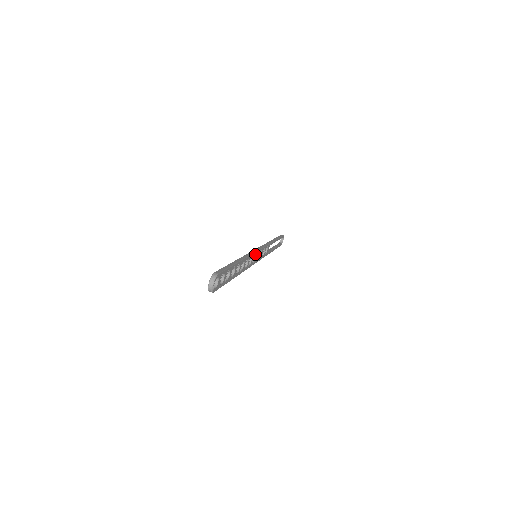
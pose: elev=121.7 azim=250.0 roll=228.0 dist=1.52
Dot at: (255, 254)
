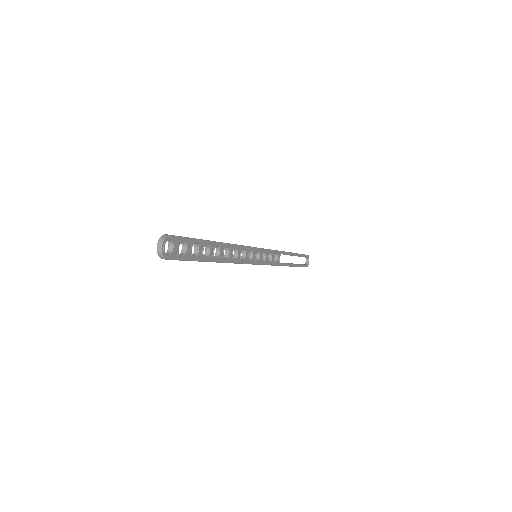
Dot at: (251, 250)
